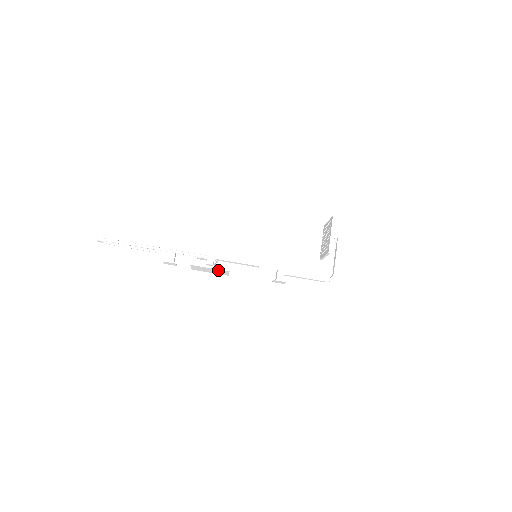
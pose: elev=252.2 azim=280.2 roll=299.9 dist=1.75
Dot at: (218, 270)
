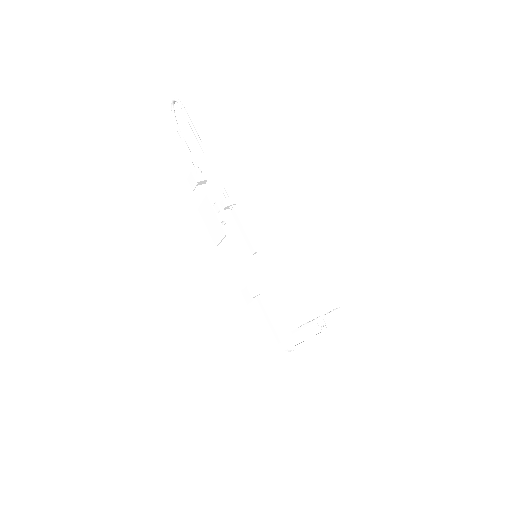
Dot at: (219, 225)
